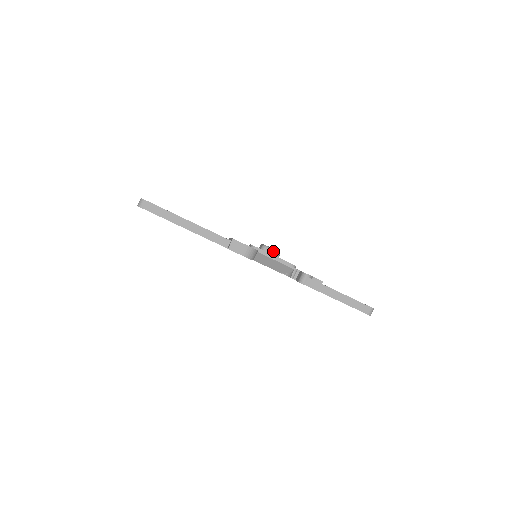
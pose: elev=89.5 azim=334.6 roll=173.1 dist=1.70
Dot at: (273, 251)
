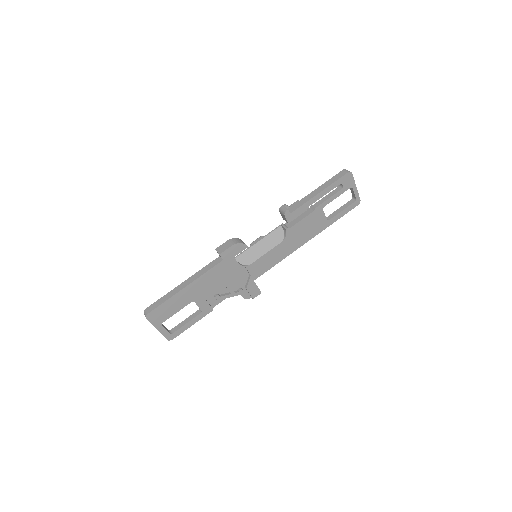
Dot at: (258, 239)
